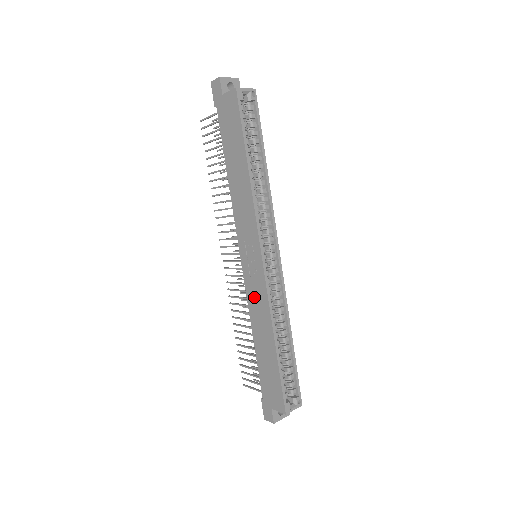
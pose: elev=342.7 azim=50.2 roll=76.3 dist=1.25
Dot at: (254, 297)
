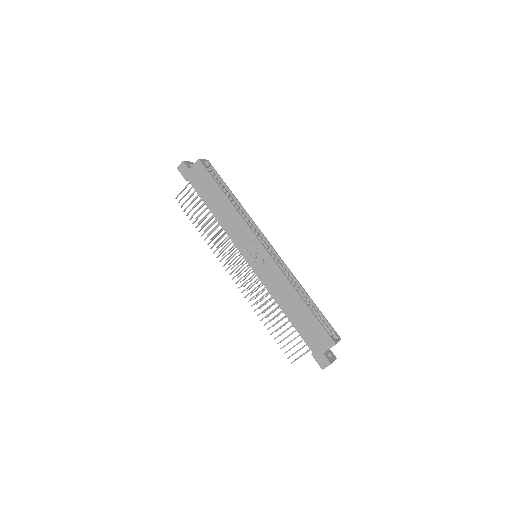
Dot at: (270, 279)
